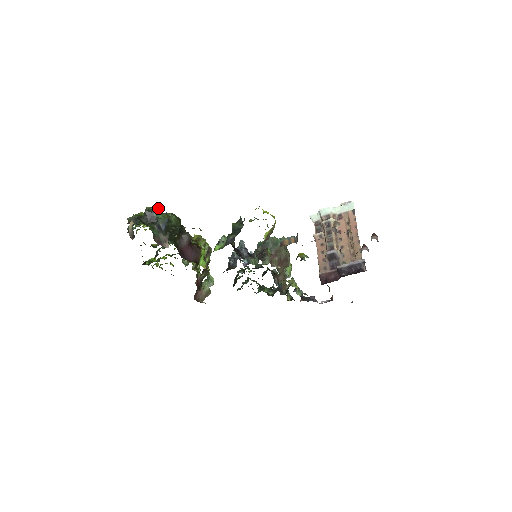
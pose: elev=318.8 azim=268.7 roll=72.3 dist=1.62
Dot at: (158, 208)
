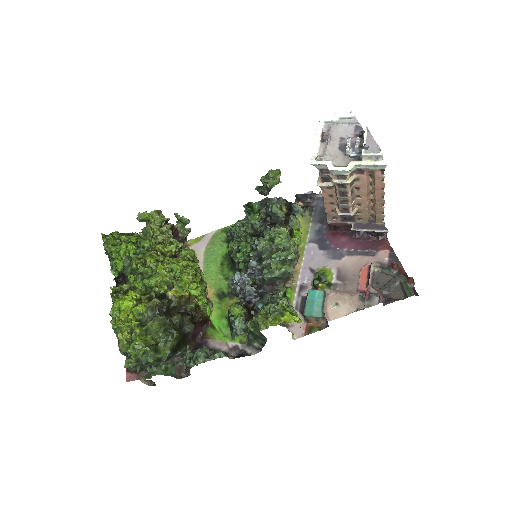
Dot at: (154, 354)
